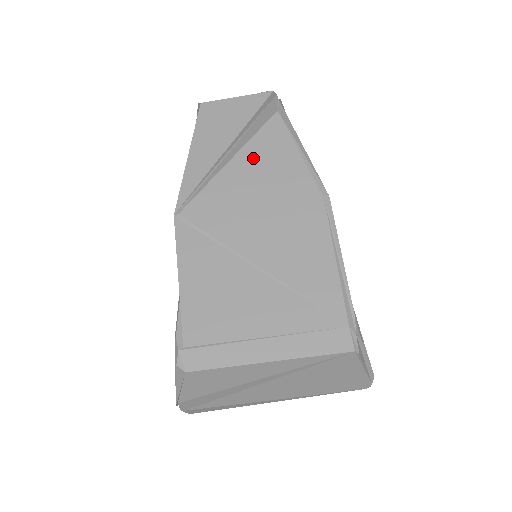
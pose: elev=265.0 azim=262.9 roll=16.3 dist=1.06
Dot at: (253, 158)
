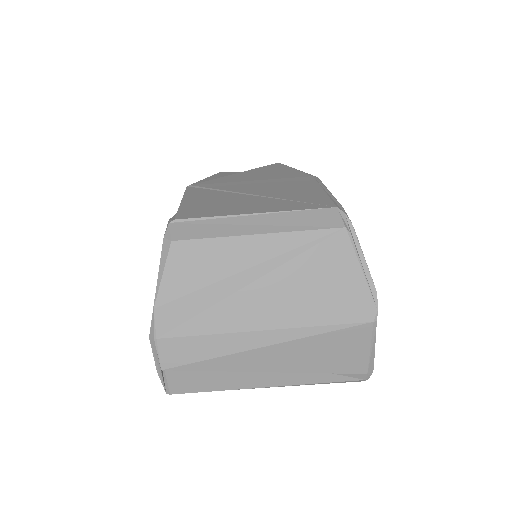
Dot at: (257, 171)
